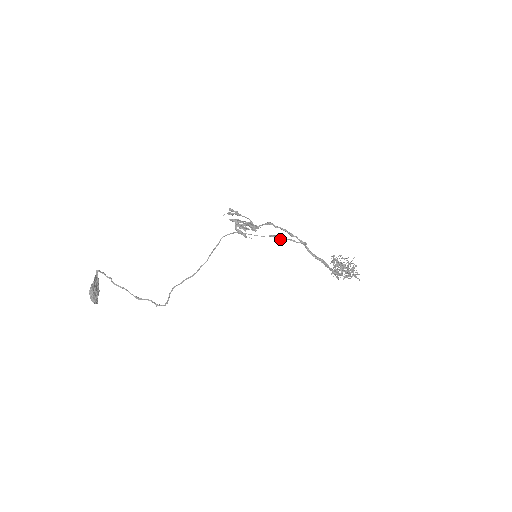
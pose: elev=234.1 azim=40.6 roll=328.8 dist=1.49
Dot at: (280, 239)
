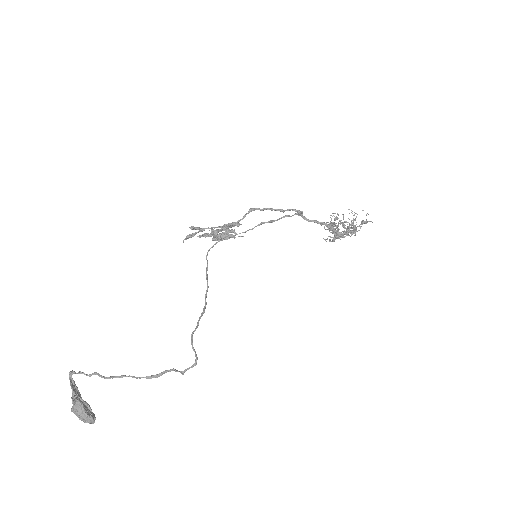
Dot at: (272, 222)
